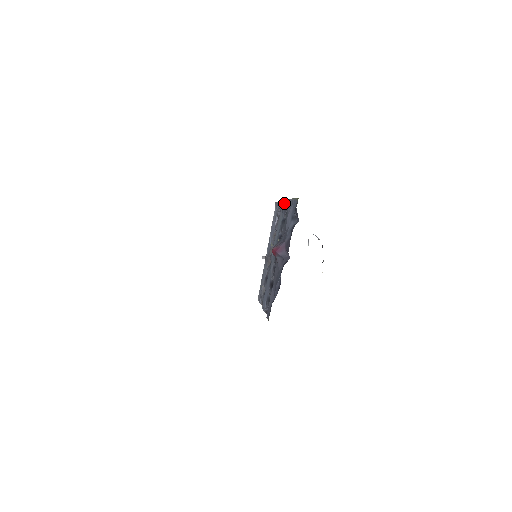
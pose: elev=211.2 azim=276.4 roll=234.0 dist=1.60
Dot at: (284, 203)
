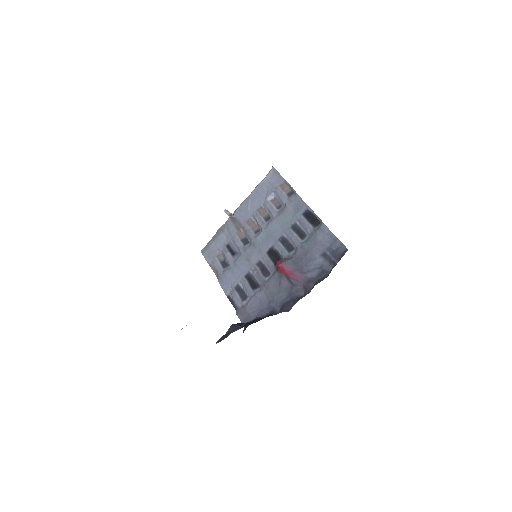
Dot at: (305, 208)
